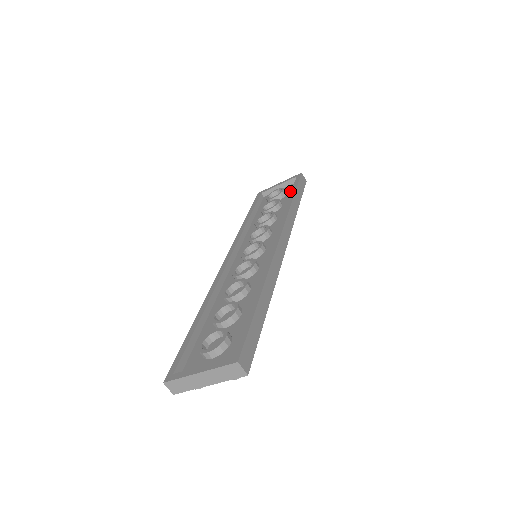
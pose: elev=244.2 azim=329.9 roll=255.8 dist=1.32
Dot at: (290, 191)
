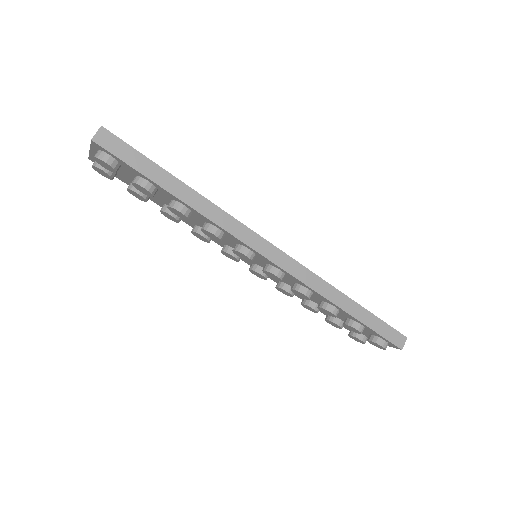
Dot at: occluded
